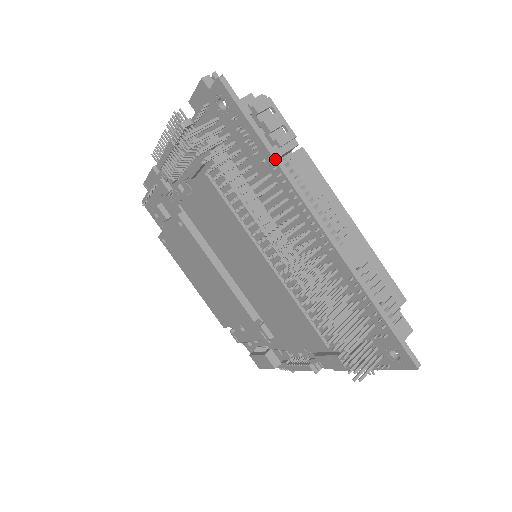
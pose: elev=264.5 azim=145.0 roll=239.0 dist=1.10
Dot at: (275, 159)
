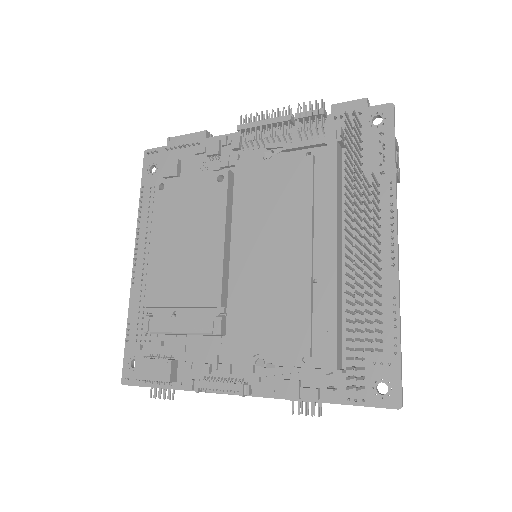
Dot at: (396, 177)
